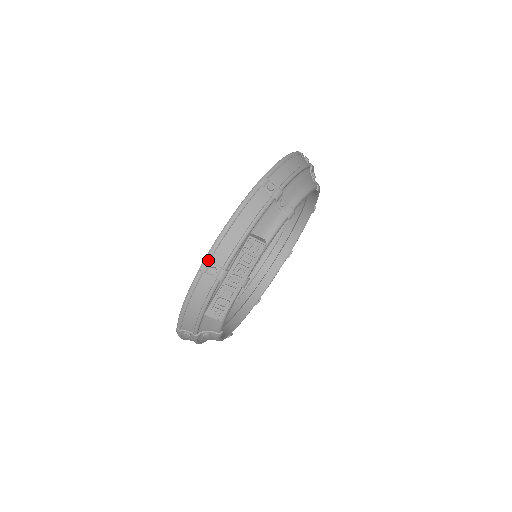
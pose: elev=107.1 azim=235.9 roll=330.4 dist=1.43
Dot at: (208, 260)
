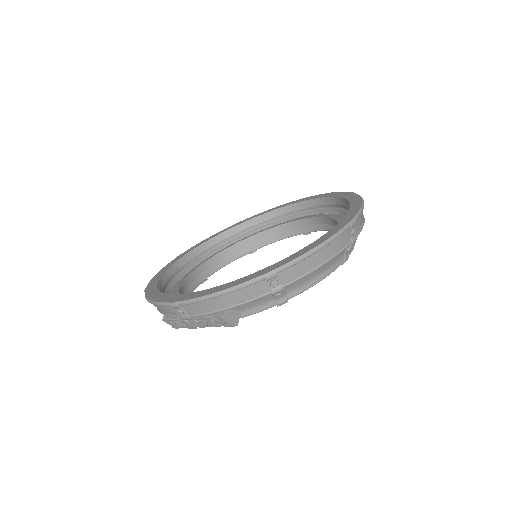
Dot at: (179, 305)
